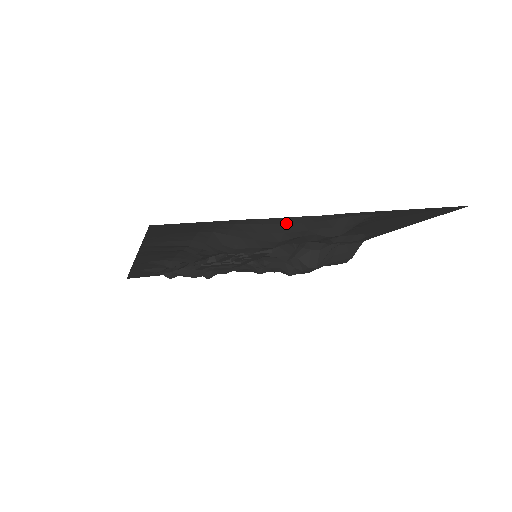
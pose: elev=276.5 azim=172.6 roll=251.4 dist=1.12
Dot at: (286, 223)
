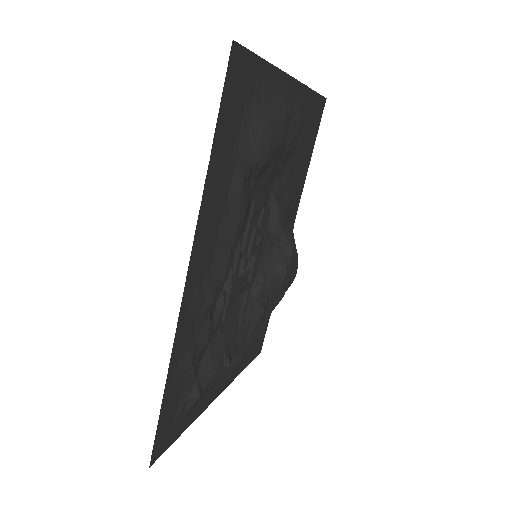
Dot at: (282, 84)
